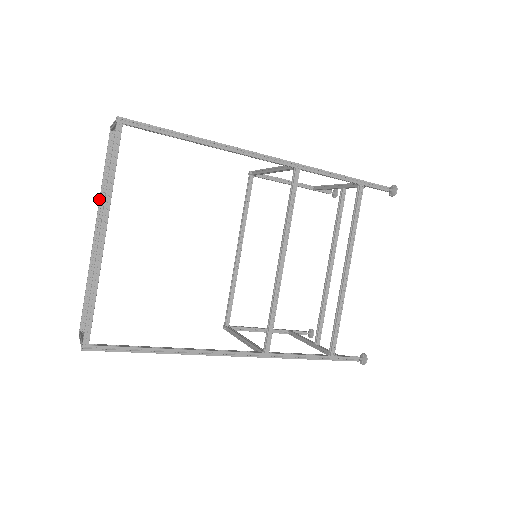
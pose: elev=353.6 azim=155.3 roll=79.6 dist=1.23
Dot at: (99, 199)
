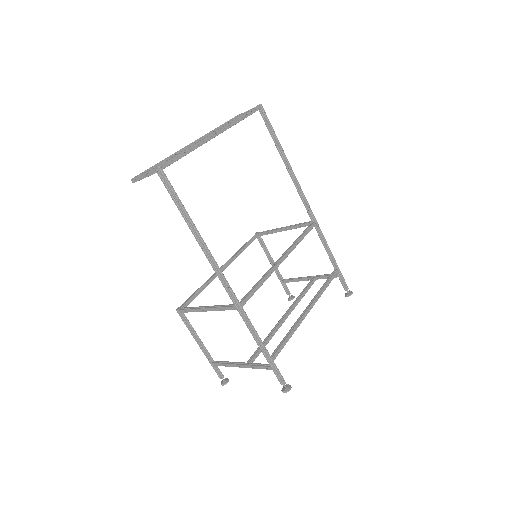
Dot at: (205, 134)
